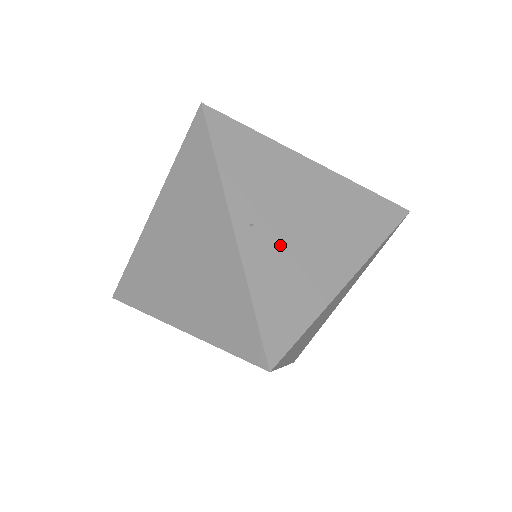
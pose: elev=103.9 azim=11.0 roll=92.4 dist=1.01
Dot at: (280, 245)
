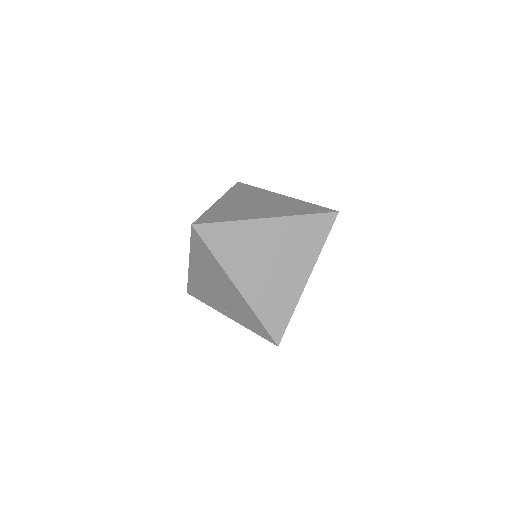
Dot at: occluded
